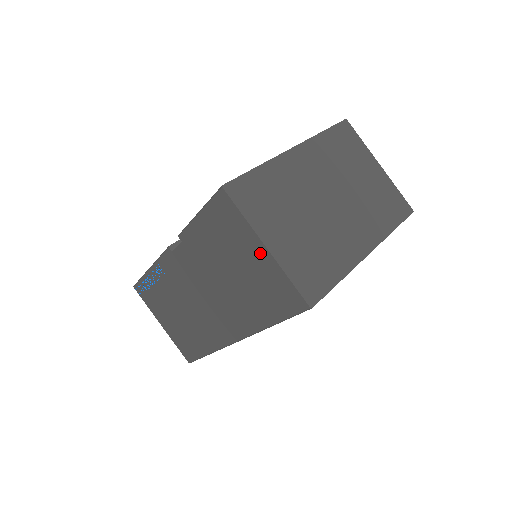
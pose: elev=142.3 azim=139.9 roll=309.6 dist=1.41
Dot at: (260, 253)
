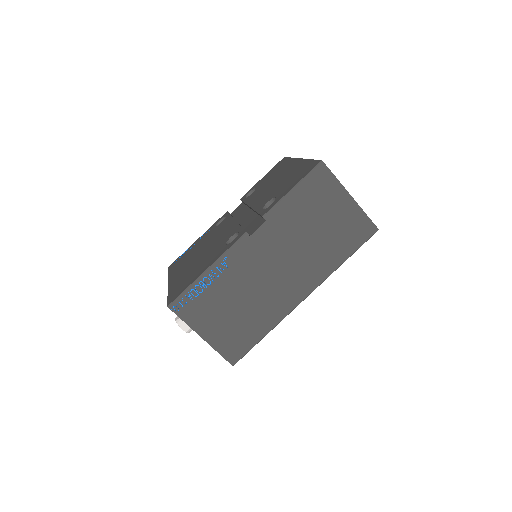
Dot at: (346, 202)
